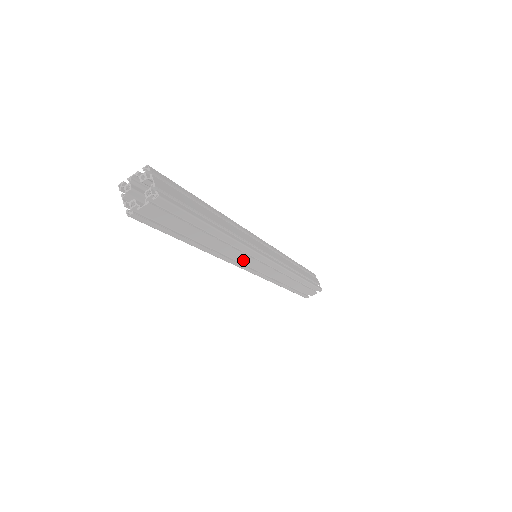
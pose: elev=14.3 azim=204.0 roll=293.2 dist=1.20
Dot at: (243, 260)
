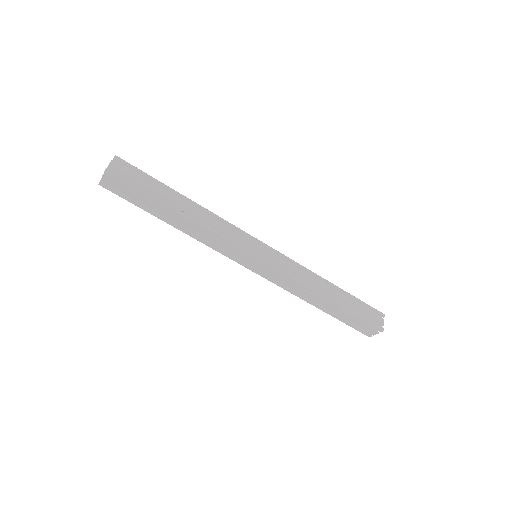
Dot at: (226, 250)
